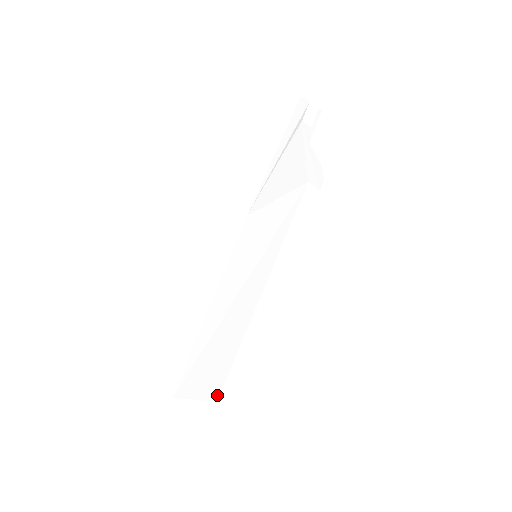
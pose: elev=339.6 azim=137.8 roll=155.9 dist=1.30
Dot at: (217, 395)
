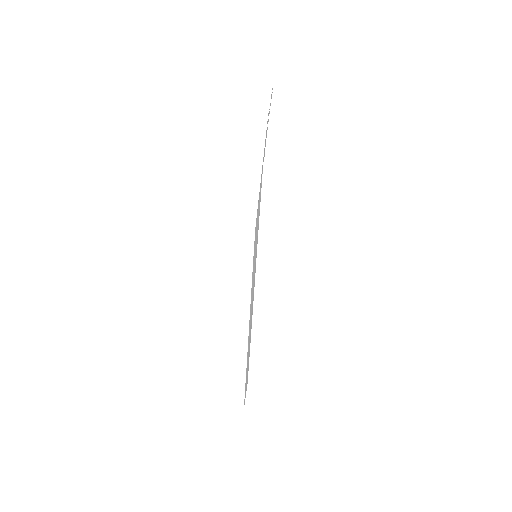
Dot at: occluded
